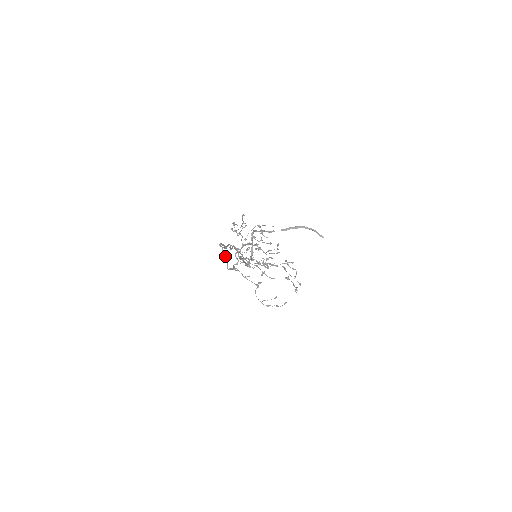
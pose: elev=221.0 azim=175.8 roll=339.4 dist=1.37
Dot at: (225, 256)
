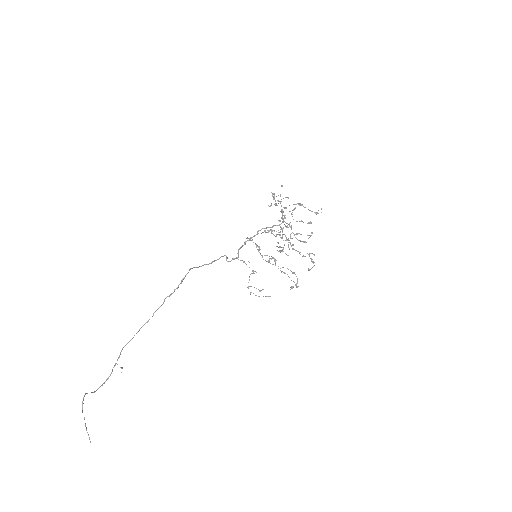
Dot at: (207, 264)
